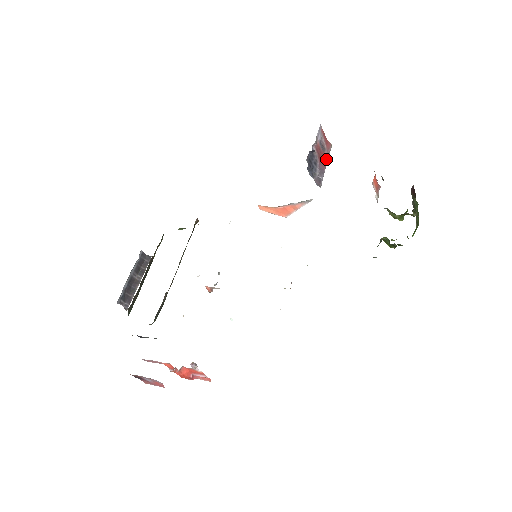
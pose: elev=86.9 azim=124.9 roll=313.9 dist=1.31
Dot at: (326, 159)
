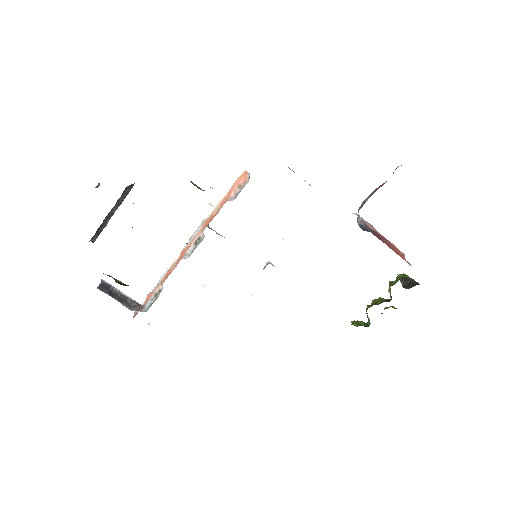
Dot at: occluded
